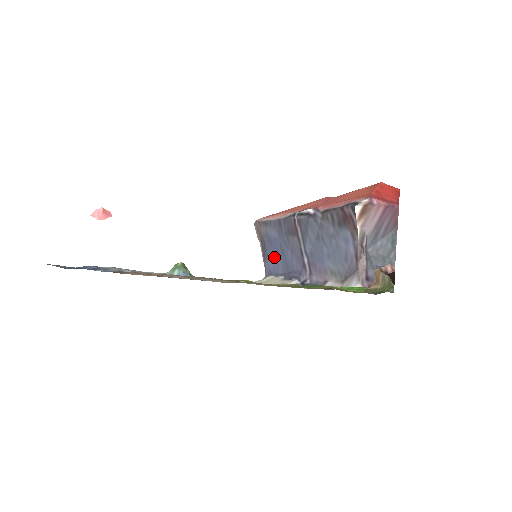
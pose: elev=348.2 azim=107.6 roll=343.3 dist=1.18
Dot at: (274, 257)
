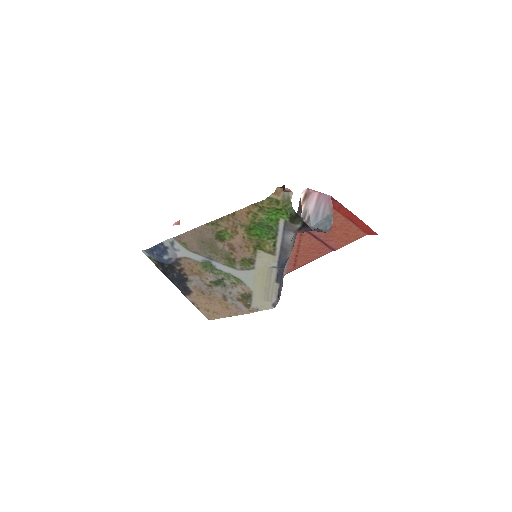
Dot at: occluded
